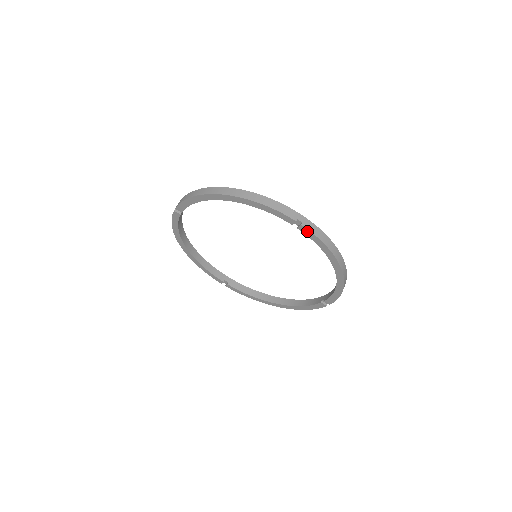
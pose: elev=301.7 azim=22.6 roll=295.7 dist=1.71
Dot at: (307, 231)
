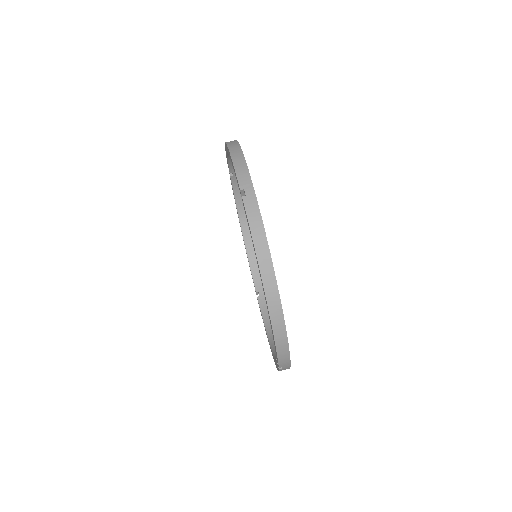
Dot at: (245, 210)
